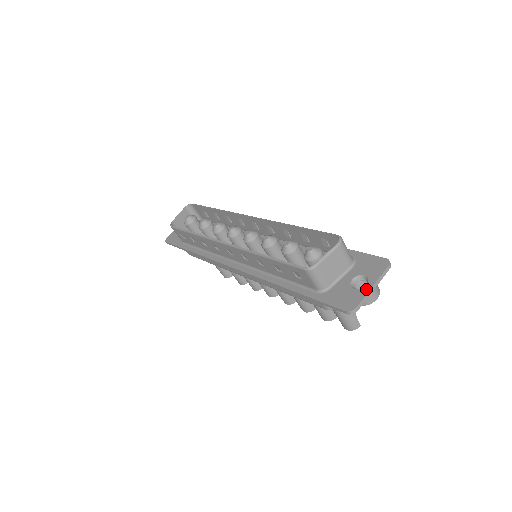
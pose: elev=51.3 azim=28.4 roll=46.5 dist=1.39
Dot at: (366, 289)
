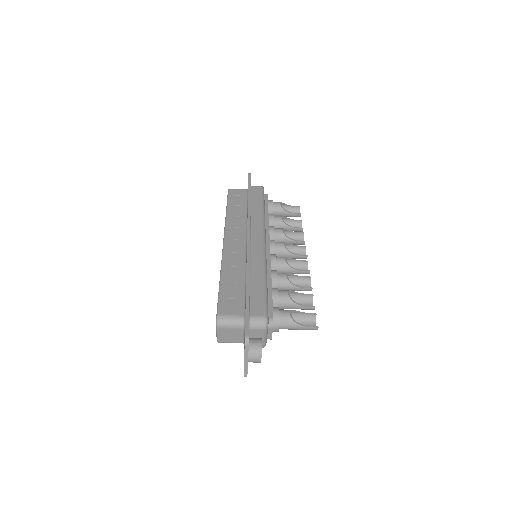
Dot at: (244, 362)
